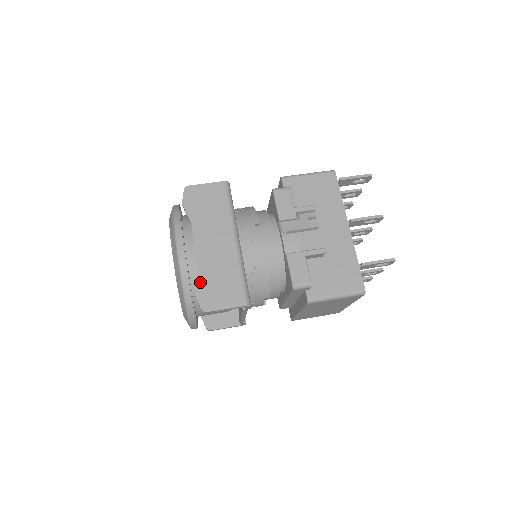
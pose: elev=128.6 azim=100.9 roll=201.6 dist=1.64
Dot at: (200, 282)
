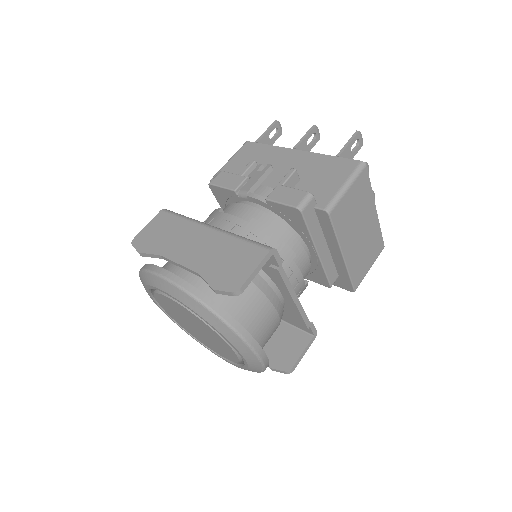
Dot at: (209, 278)
